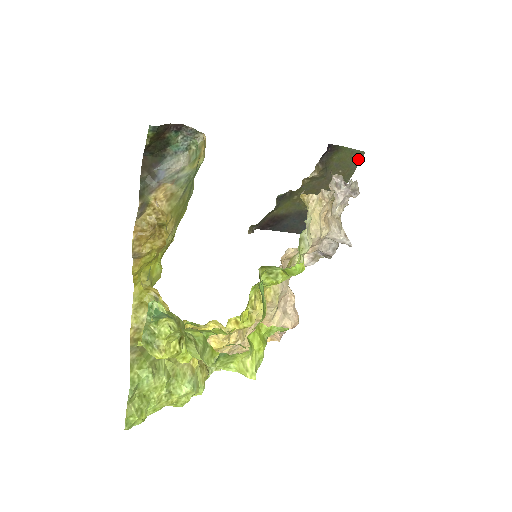
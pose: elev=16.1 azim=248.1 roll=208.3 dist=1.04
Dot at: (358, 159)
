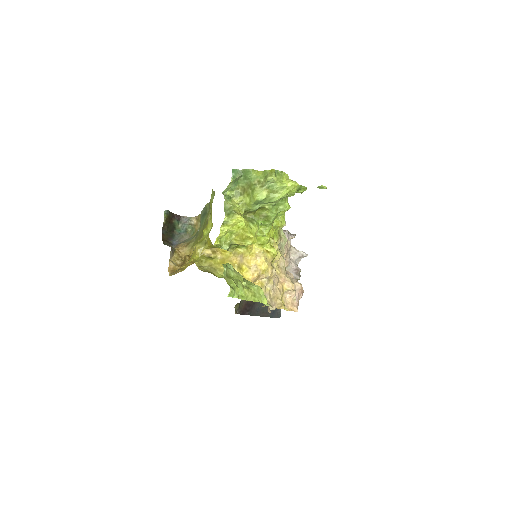
Dot at: occluded
